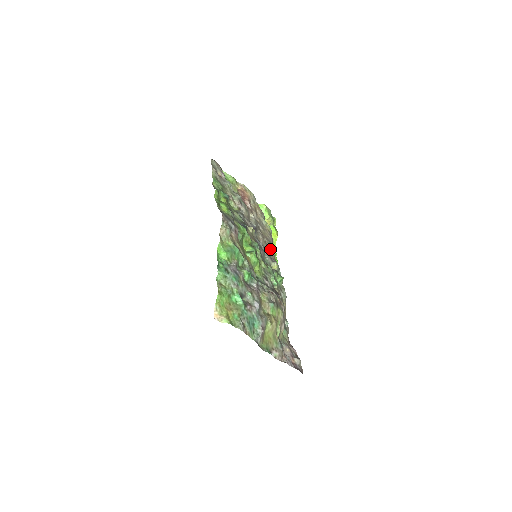
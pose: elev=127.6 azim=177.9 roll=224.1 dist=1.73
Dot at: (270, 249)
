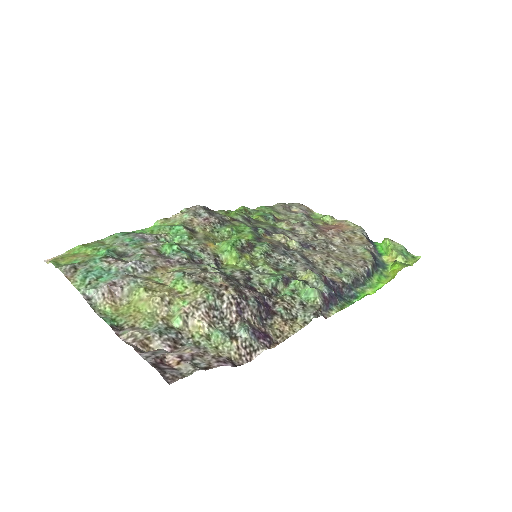
Dot at: (337, 271)
